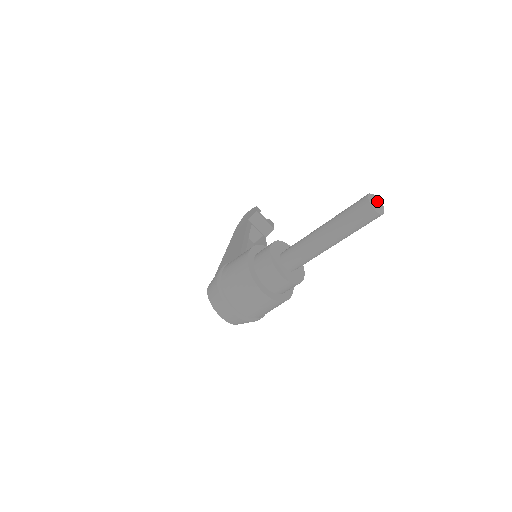
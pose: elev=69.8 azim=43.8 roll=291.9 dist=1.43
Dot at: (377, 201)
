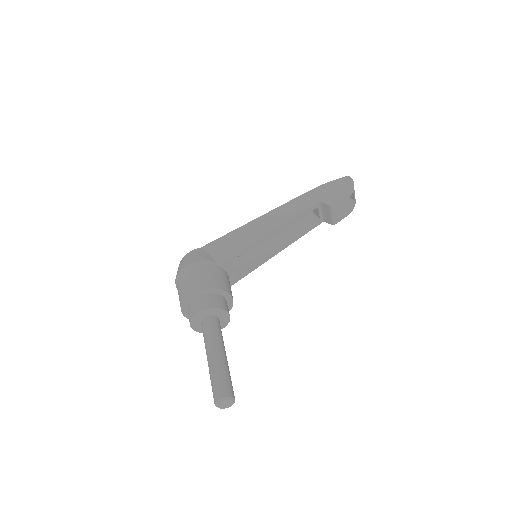
Dot at: (226, 404)
